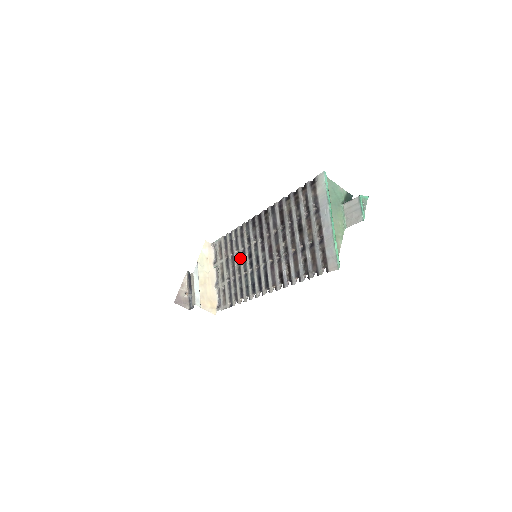
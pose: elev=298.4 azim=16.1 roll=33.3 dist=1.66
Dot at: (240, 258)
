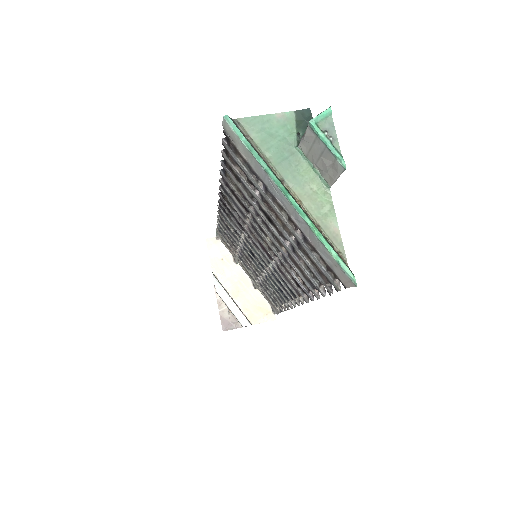
Dot at: (246, 256)
